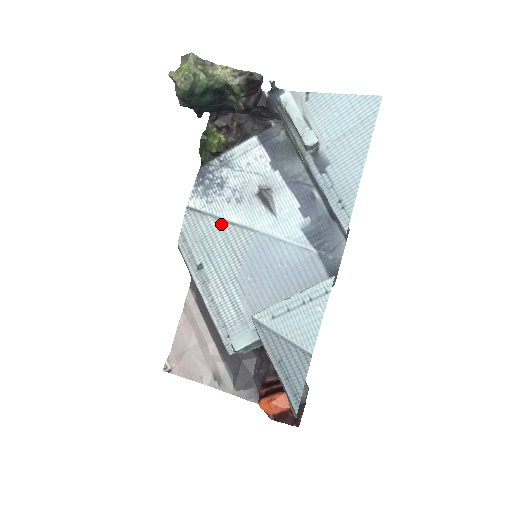
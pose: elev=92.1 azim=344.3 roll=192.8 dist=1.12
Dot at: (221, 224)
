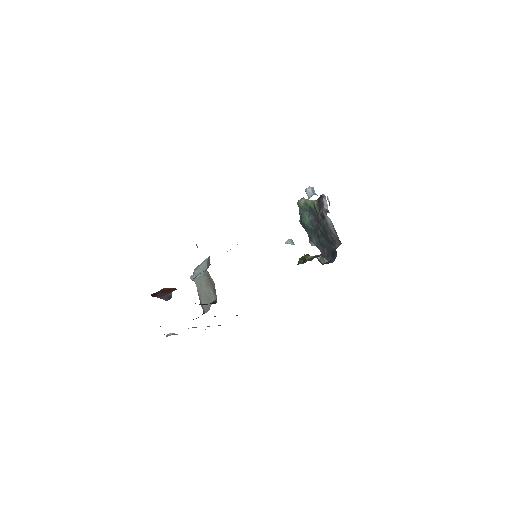
Dot at: occluded
